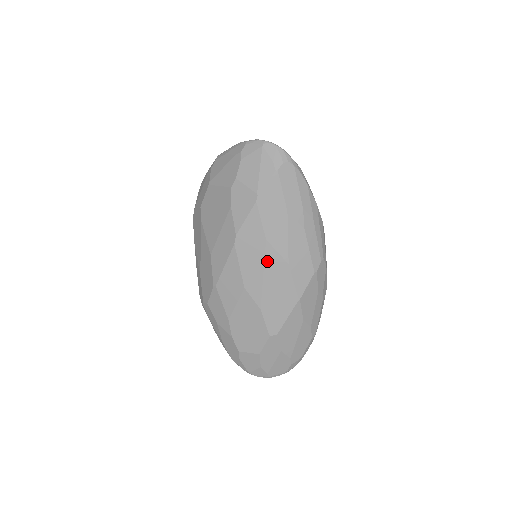
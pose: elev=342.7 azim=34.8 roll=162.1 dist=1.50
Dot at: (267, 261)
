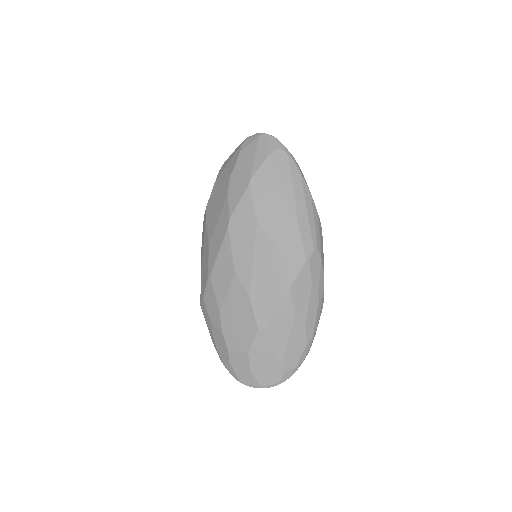
Dot at: (257, 244)
